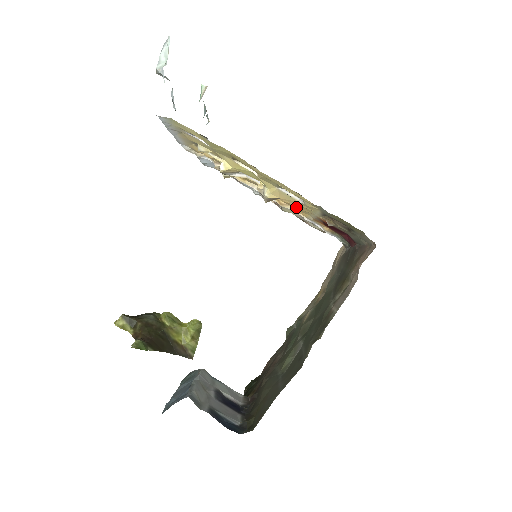
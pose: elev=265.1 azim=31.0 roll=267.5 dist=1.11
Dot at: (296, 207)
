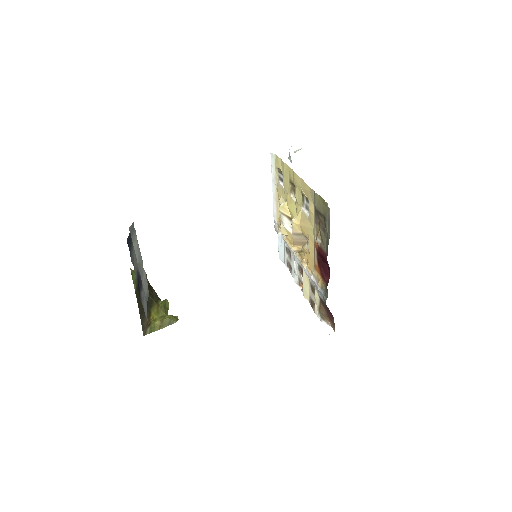
Dot at: (309, 254)
